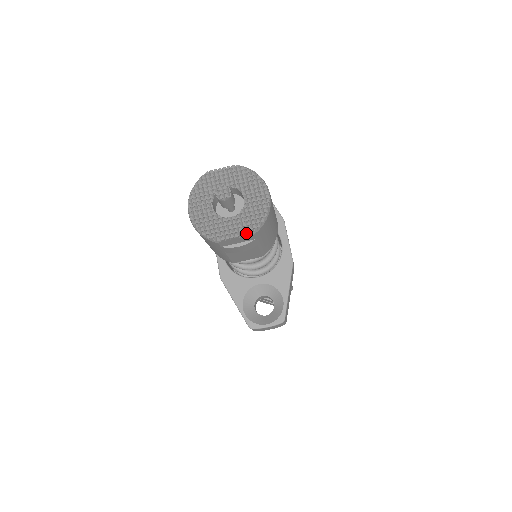
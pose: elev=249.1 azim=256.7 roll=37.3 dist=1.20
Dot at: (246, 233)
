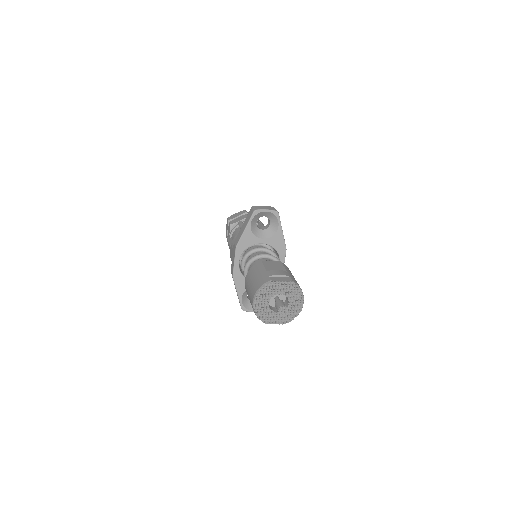
Dot at: (283, 323)
